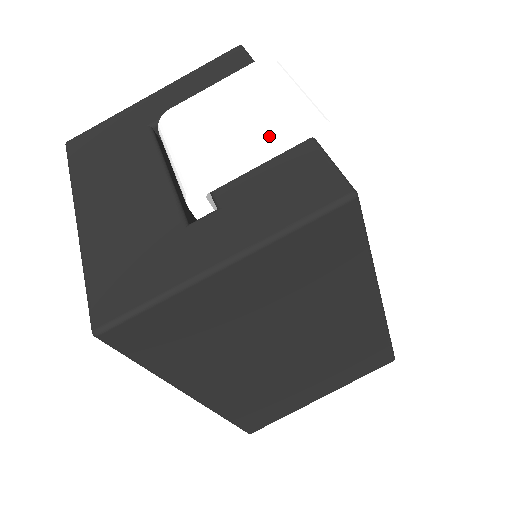
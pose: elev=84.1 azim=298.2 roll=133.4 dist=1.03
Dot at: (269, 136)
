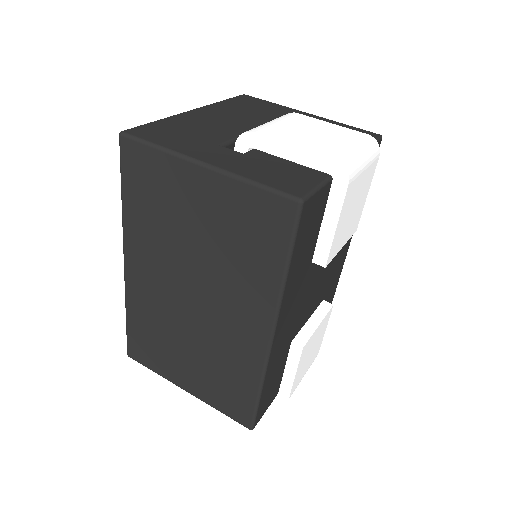
Dot at: (310, 148)
